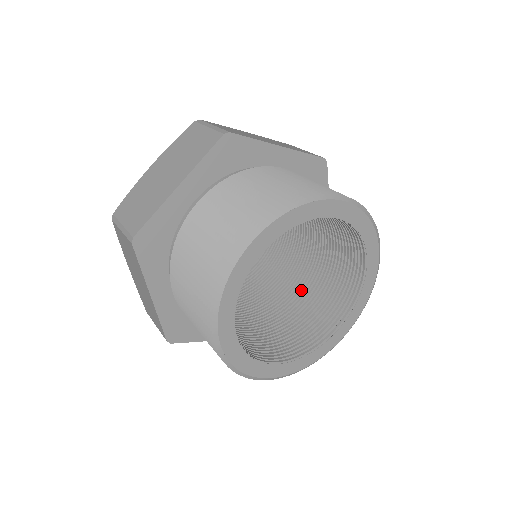
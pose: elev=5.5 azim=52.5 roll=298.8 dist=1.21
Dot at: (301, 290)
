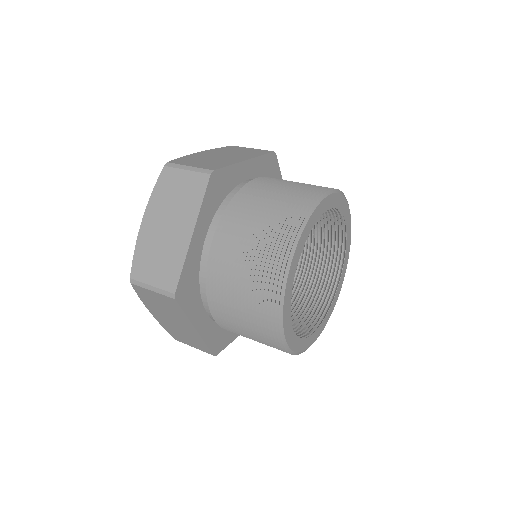
Dot at: occluded
